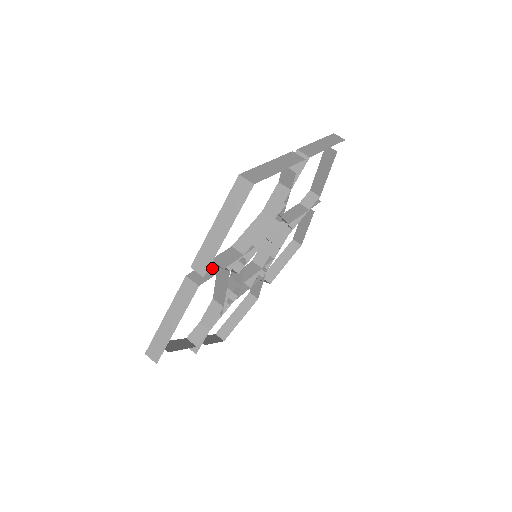
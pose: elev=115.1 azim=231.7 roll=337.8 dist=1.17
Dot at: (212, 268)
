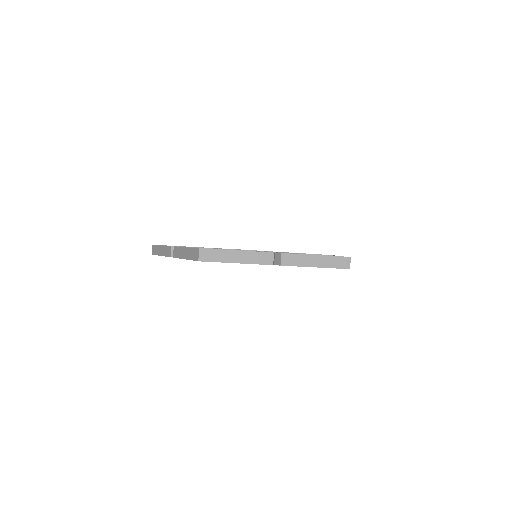
Dot at: occluded
